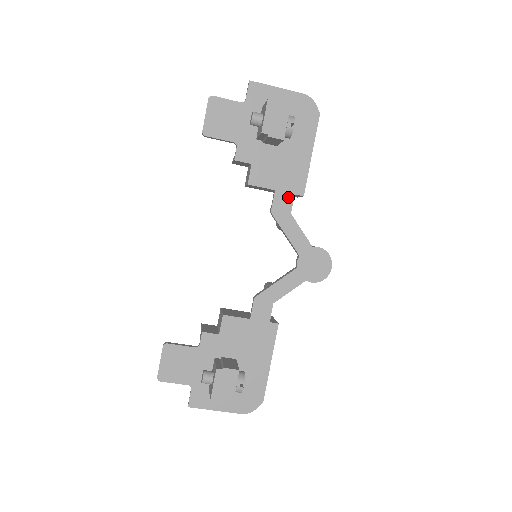
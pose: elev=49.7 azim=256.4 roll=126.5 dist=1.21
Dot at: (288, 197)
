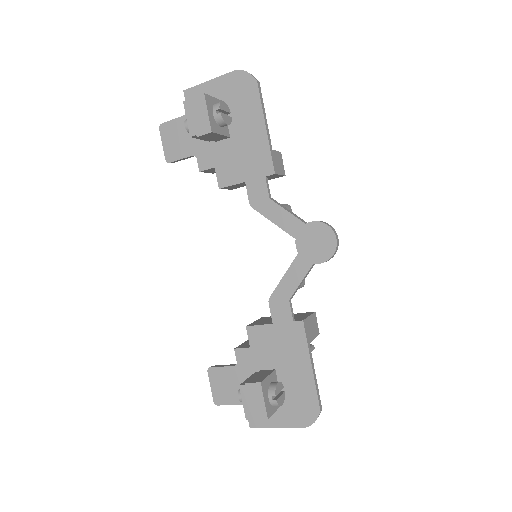
Dot at: (260, 183)
